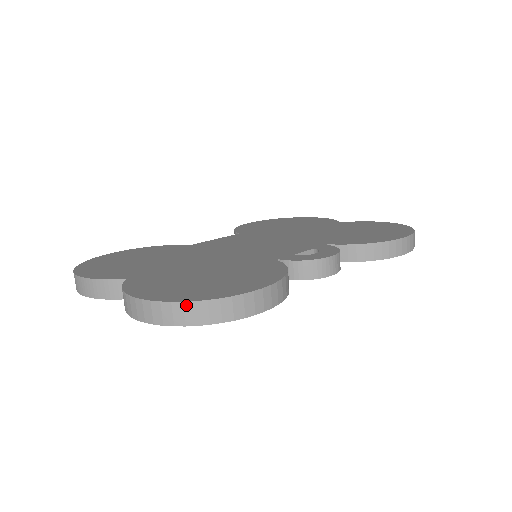
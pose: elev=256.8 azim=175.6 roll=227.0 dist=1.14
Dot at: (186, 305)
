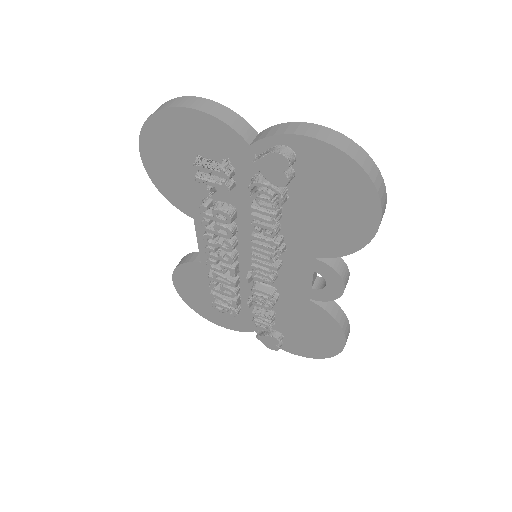
Dot at: (368, 157)
